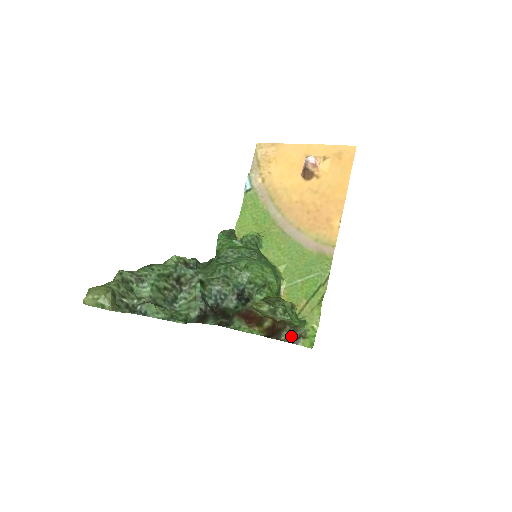
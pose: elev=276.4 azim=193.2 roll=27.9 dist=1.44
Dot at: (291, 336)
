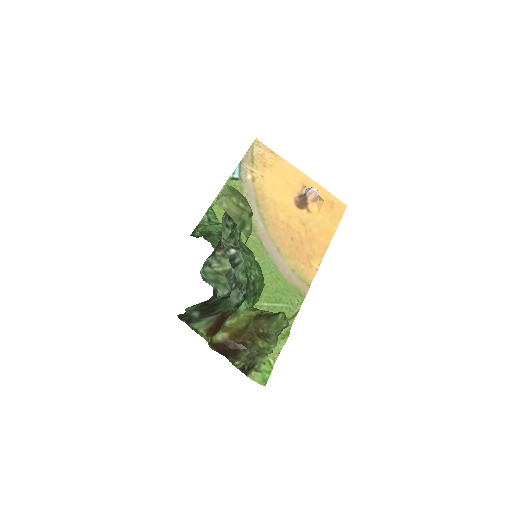
Dot at: (246, 363)
